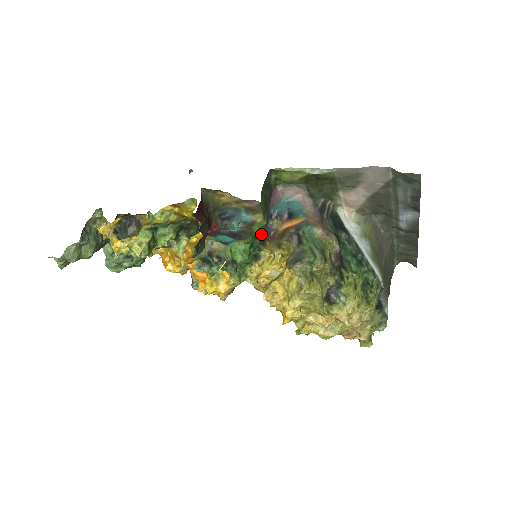
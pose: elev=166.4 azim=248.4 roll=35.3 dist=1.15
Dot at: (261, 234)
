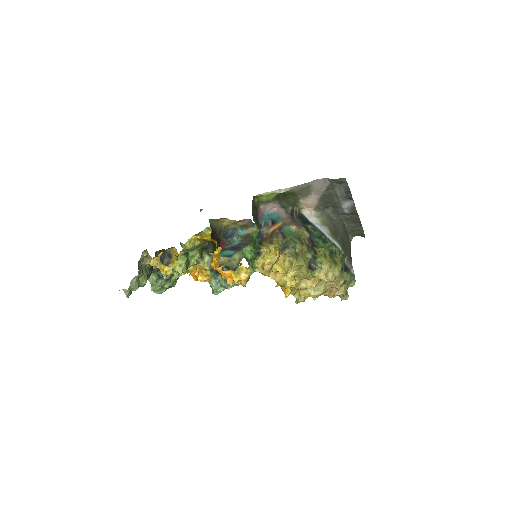
Dot at: (258, 238)
